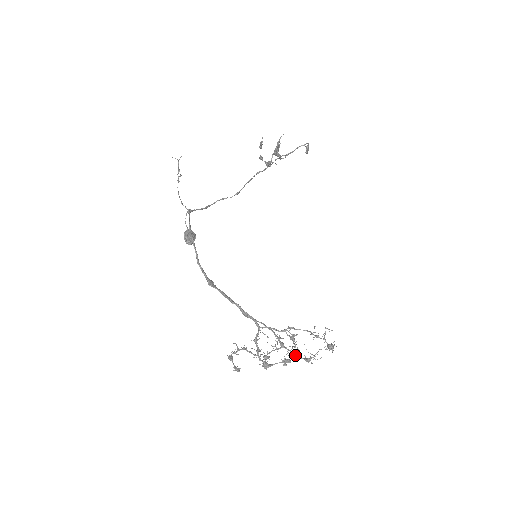
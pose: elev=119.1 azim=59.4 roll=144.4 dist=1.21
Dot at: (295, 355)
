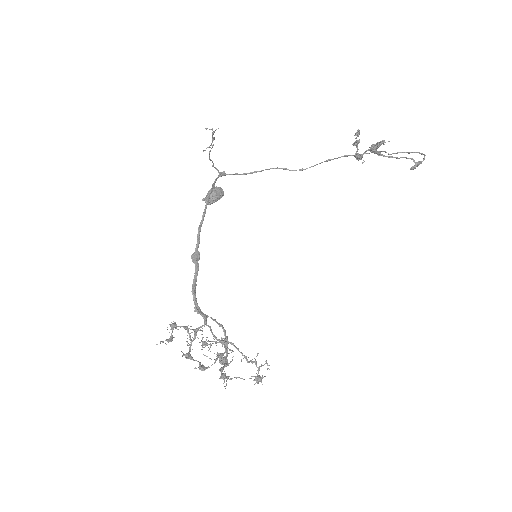
Dot at: (224, 362)
